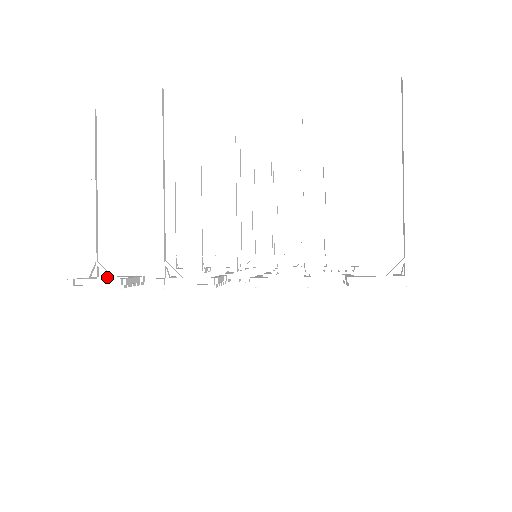
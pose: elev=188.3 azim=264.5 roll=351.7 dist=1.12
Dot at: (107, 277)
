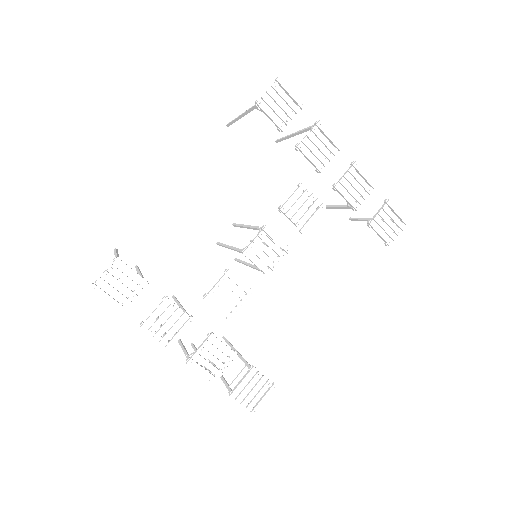
Dot at: (266, 110)
